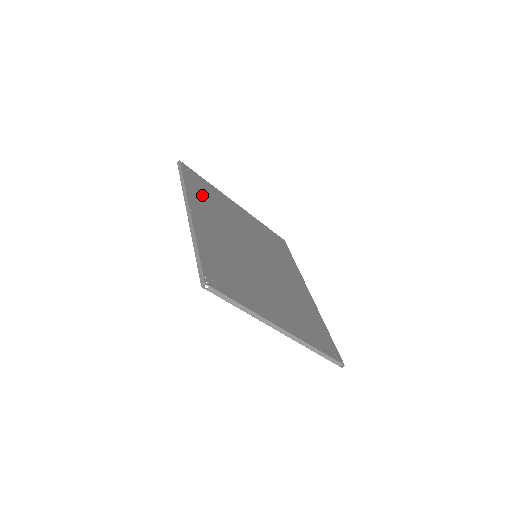
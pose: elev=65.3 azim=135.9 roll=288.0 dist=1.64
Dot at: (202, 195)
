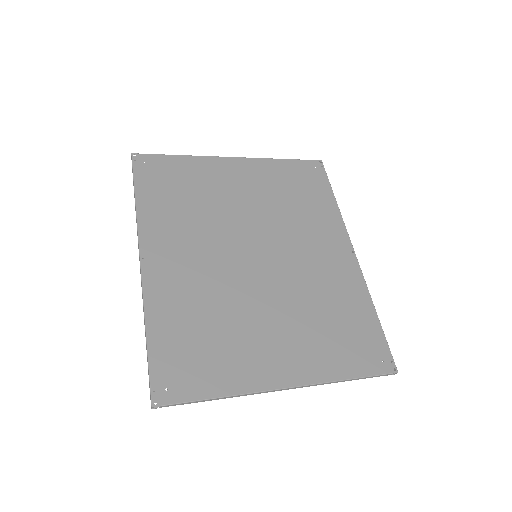
Dot at: (167, 201)
